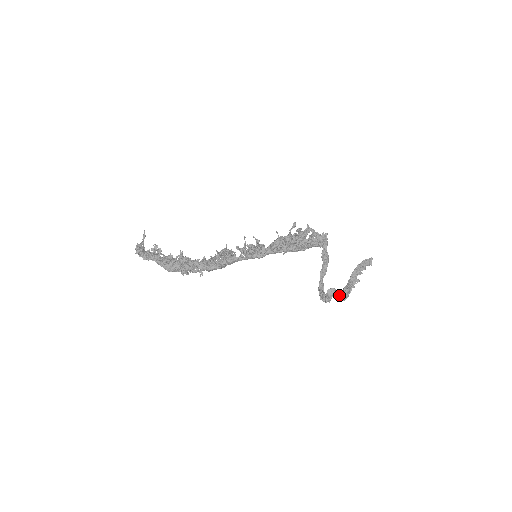
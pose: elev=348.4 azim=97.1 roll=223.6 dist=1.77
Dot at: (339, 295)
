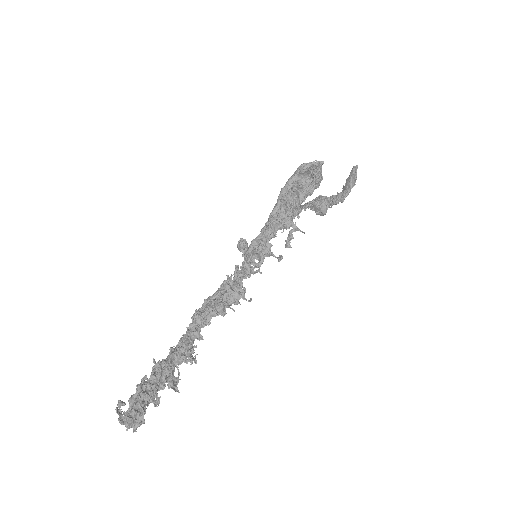
Dot at: (306, 205)
